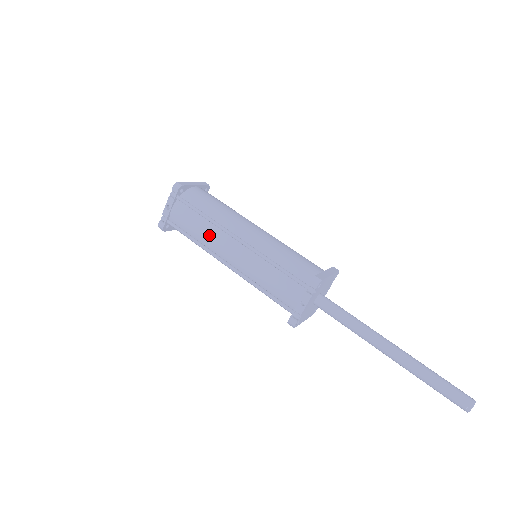
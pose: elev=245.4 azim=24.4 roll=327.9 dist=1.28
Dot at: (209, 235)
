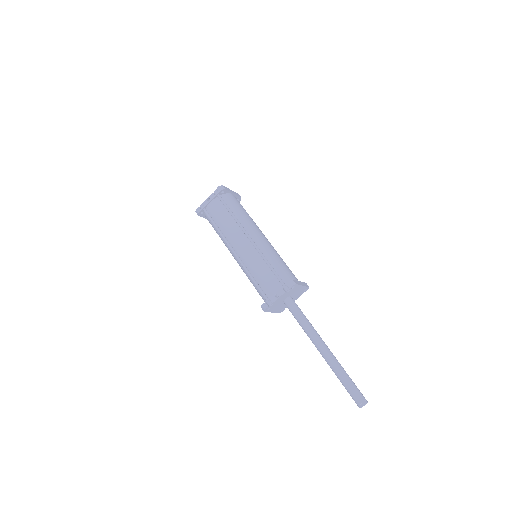
Dot at: (230, 228)
